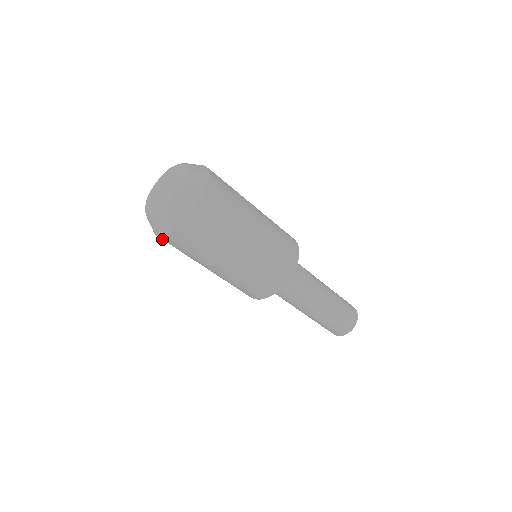
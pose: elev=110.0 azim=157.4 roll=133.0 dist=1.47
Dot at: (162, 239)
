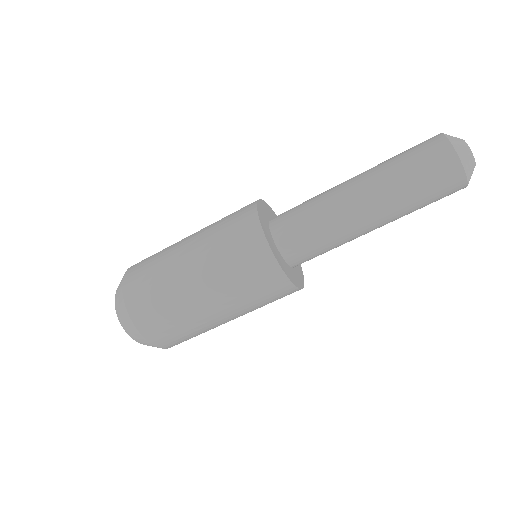
Dot at: occluded
